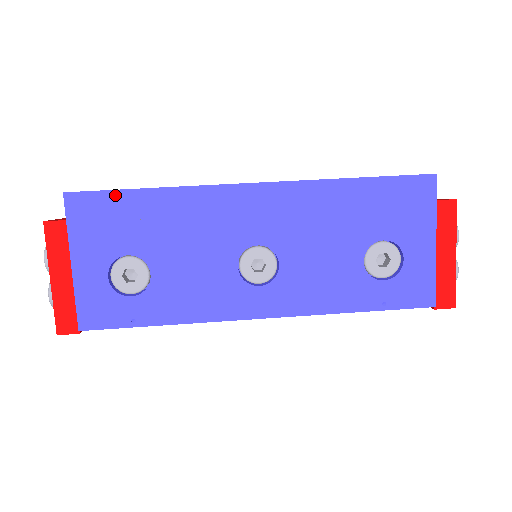
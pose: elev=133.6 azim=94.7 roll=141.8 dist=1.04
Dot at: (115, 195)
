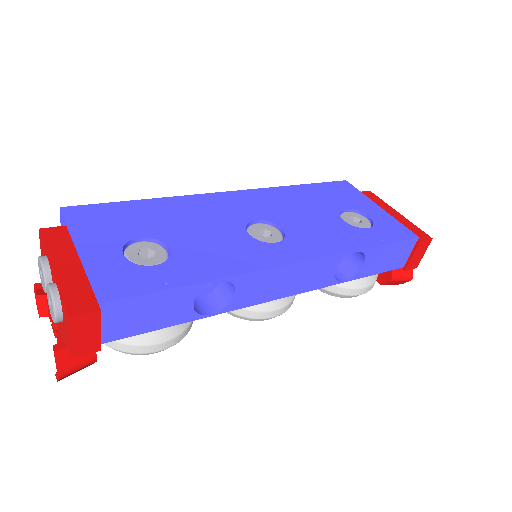
Dot at: (113, 205)
